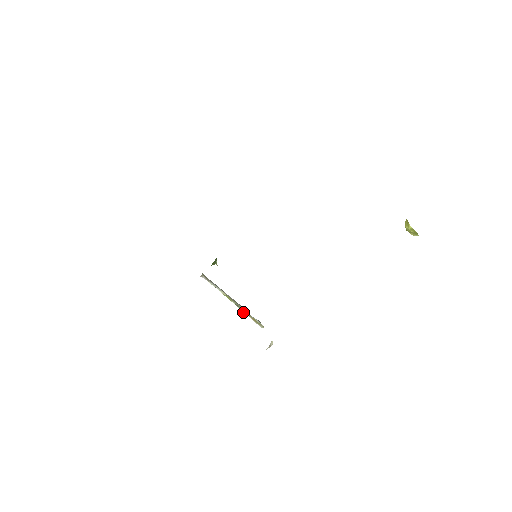
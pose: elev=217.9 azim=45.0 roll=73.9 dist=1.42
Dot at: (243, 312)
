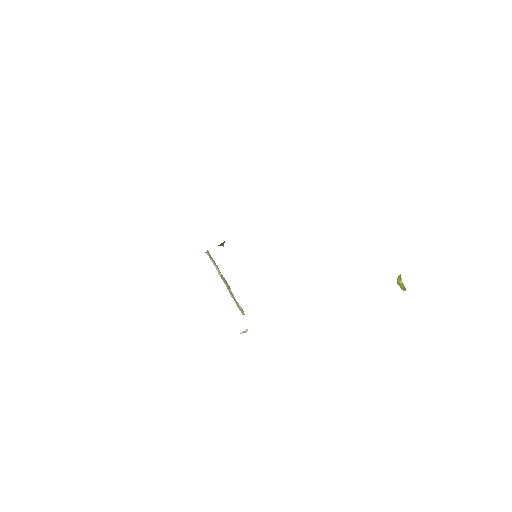
Dot at: (231, 295)
